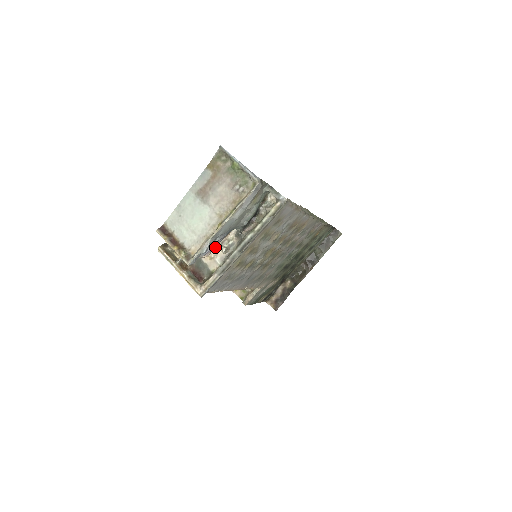
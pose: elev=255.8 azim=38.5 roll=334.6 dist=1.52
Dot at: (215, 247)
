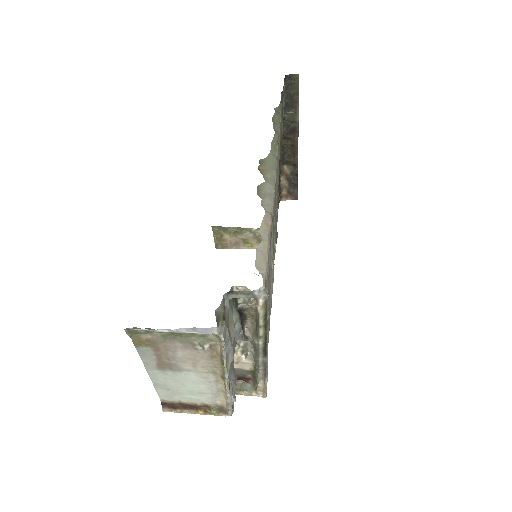
Dot at: occluded
